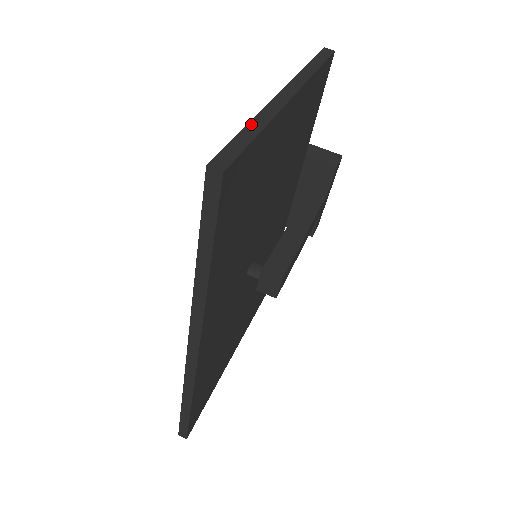
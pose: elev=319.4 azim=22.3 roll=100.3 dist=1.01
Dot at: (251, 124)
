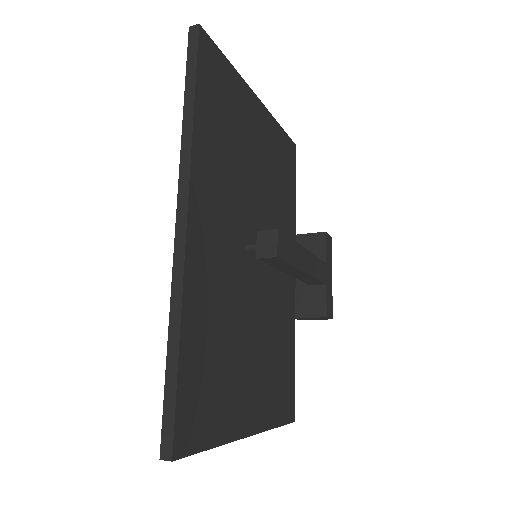
Dot at: occluded
